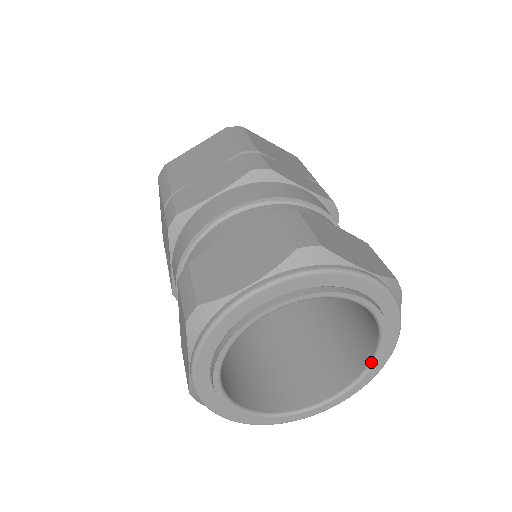
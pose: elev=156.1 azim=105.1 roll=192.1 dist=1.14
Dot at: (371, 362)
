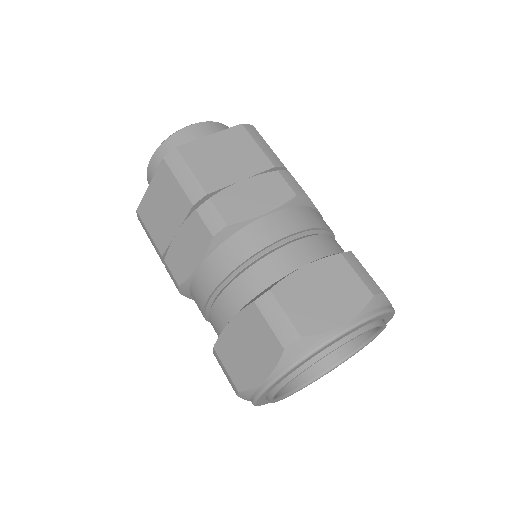
Dot at: (351, 355)
